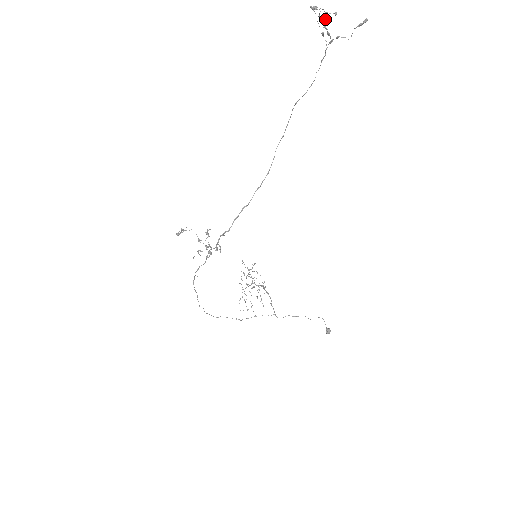
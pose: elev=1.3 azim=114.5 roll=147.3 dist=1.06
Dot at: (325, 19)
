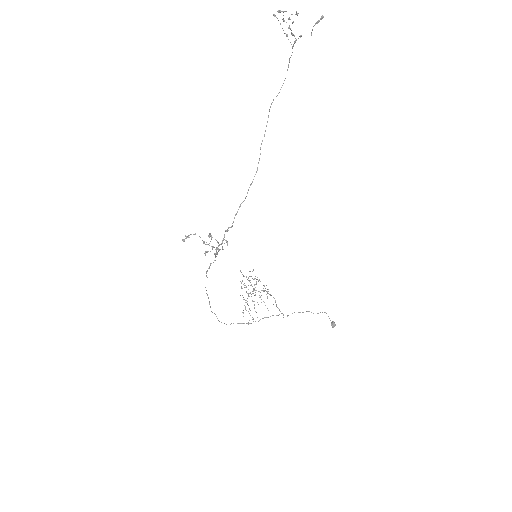
Dot at: (290, 19)
